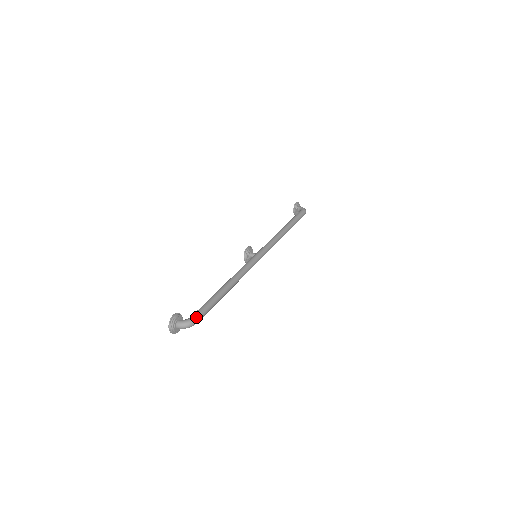
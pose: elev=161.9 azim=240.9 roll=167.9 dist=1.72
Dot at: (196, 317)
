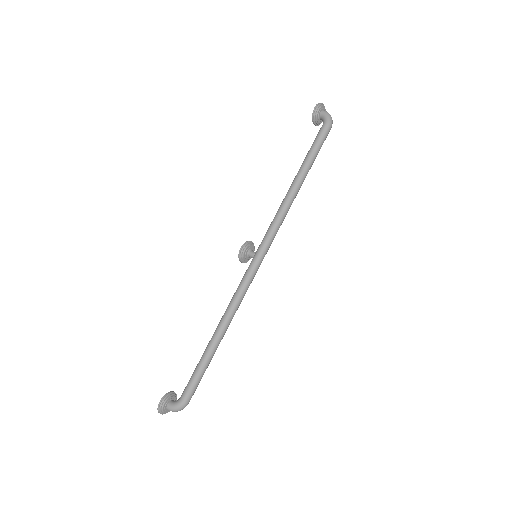
Dot at: (185, 399)
